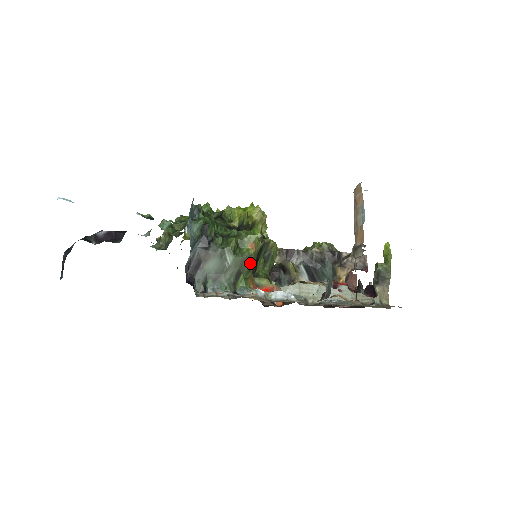
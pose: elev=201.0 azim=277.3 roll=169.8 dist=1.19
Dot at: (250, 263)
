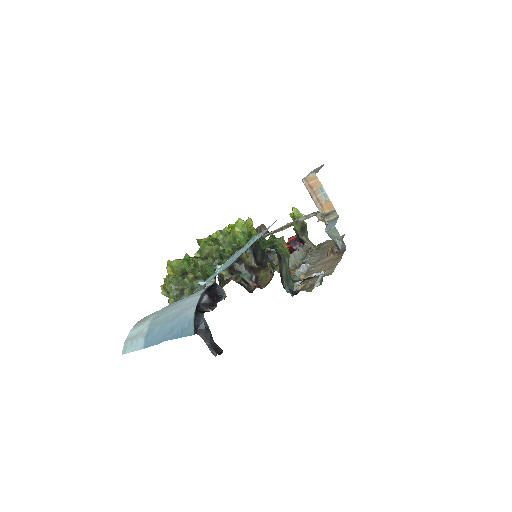
Dot at: occluded
